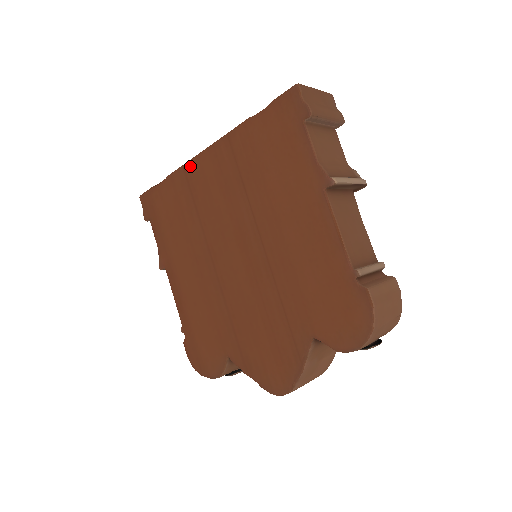
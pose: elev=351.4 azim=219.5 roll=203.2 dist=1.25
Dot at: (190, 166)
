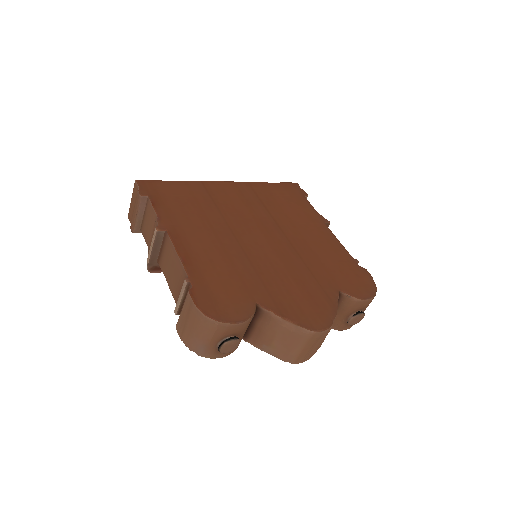
Dot at: (210, 183)
